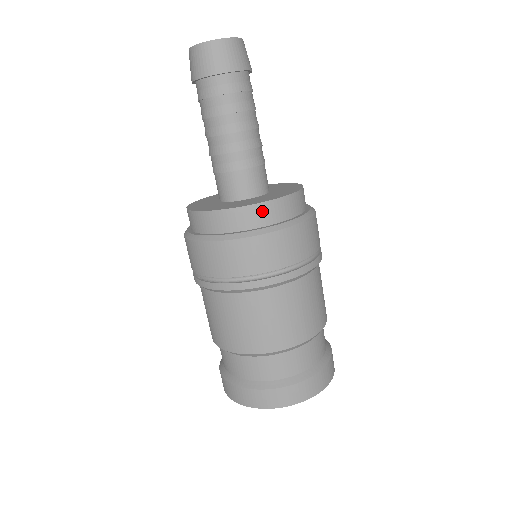
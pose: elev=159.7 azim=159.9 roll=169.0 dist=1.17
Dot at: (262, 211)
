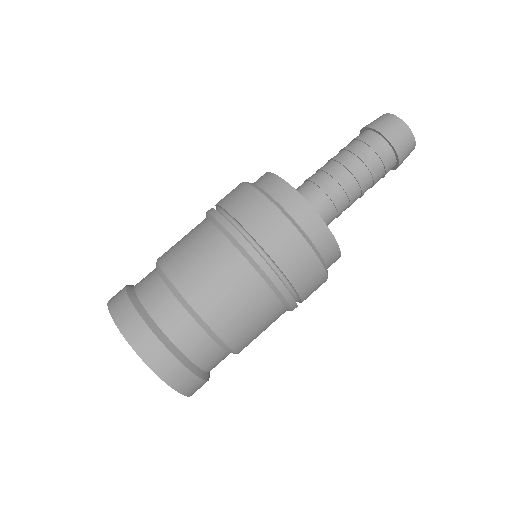
Dot at: (325, 237)
